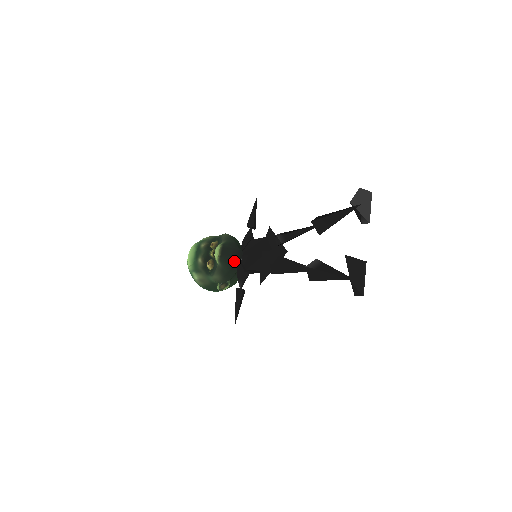
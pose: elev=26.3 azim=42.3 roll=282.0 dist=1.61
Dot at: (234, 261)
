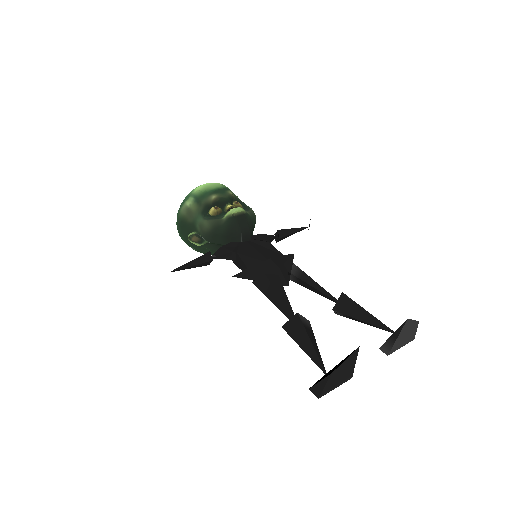
Dot at: (237, 235)
